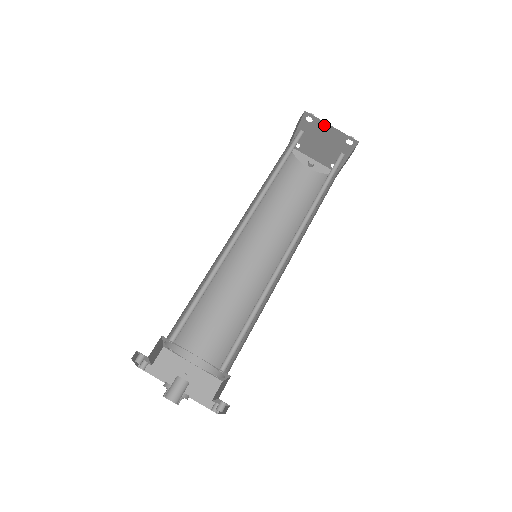
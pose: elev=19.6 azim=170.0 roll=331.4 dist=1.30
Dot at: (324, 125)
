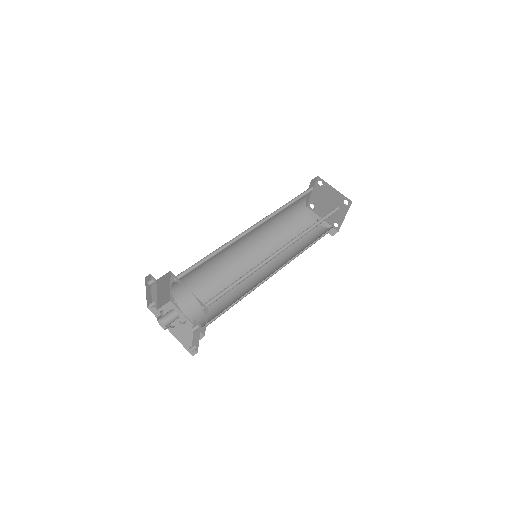
Dot at: (330, 188)
